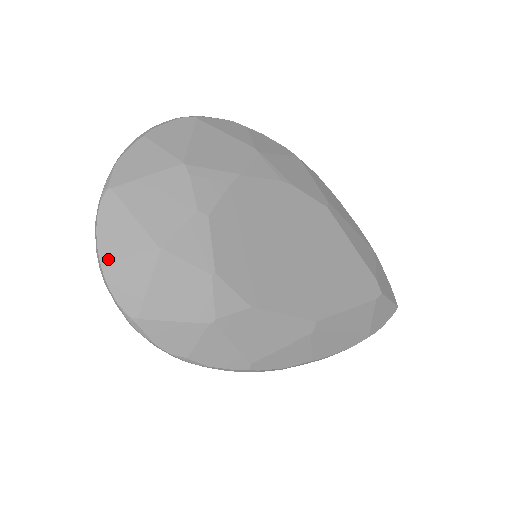
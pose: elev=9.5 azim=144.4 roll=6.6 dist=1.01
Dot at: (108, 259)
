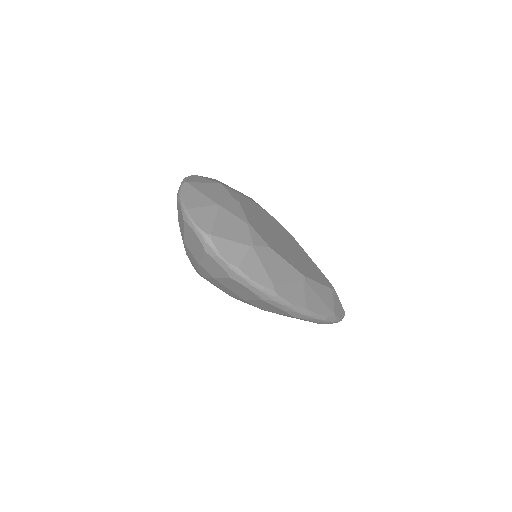
Dot at: (190, 207)
